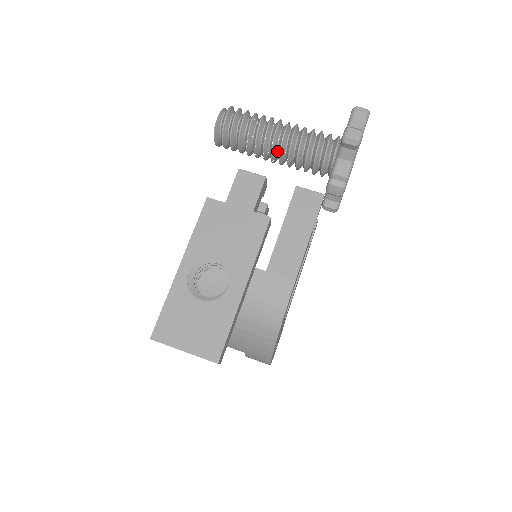
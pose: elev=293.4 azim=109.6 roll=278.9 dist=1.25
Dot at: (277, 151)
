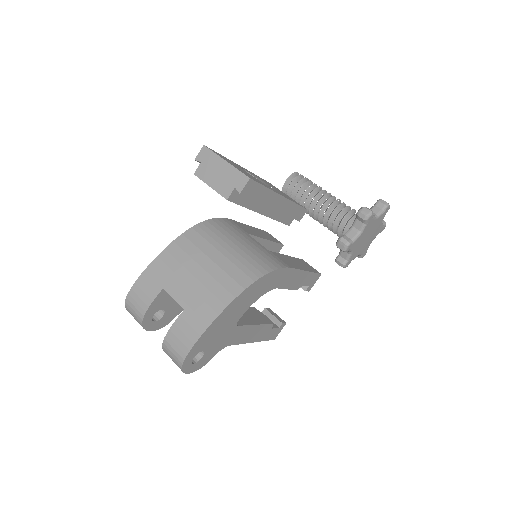
Dot at: (324, 202)
